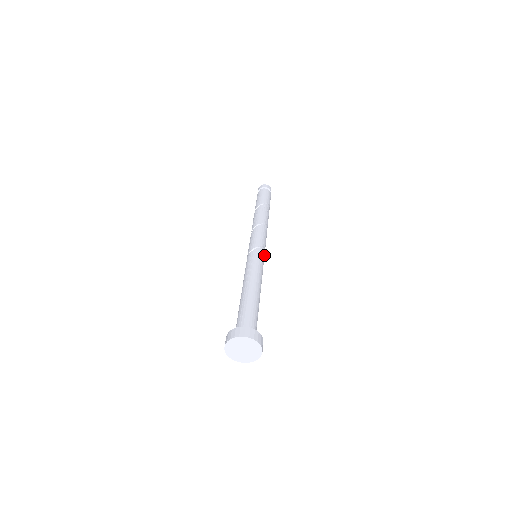
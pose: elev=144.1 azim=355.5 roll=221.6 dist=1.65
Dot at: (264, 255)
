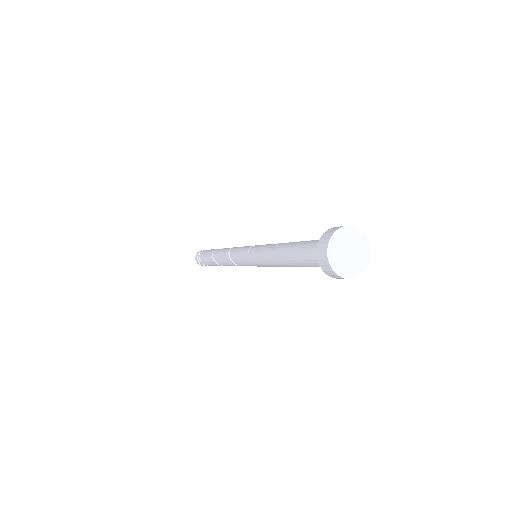
Dot at: occluded
